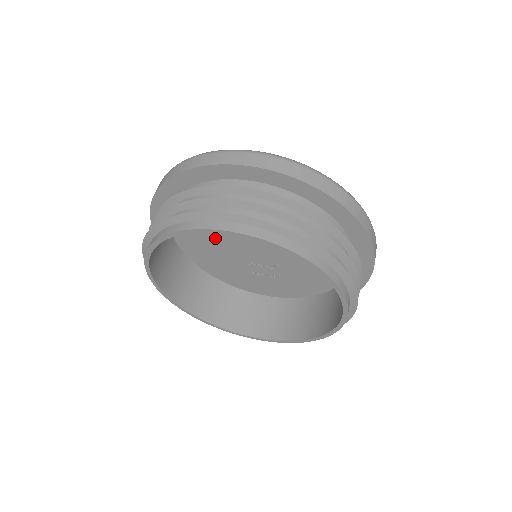
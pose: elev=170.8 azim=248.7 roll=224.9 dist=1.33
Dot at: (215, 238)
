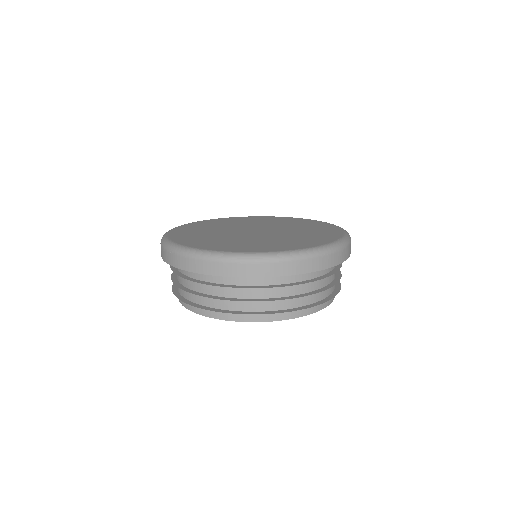
Dot at: occluded
